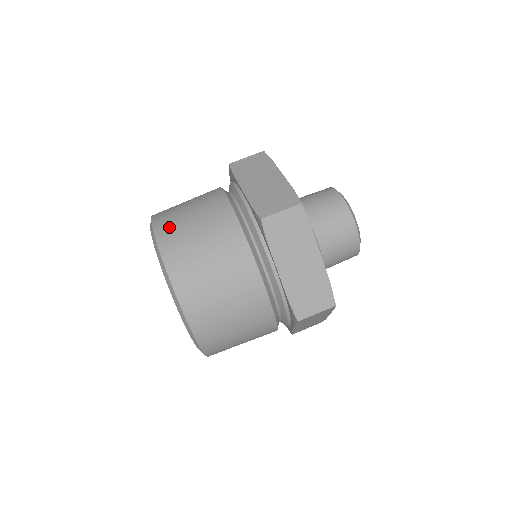
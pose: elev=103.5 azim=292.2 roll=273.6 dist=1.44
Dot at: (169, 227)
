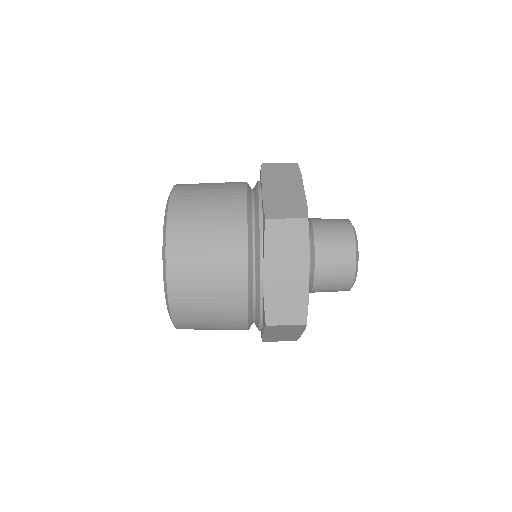
Dot at: occluded
